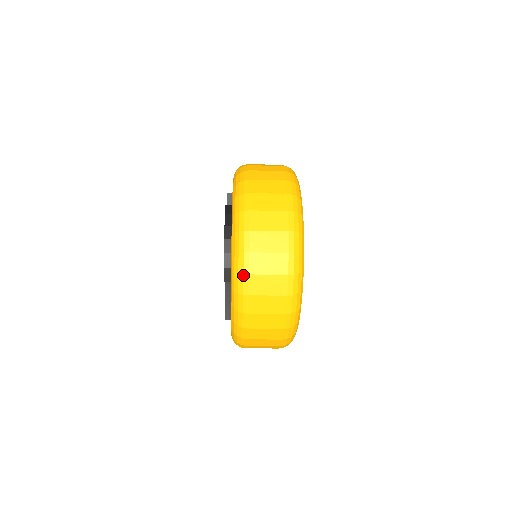
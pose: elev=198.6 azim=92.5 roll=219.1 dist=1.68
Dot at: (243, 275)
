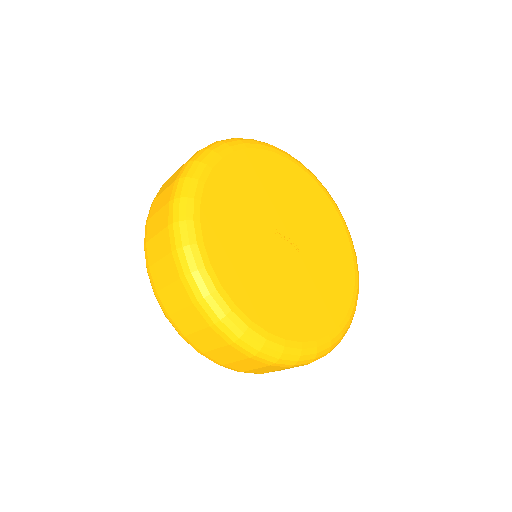
Dot at: occluded
